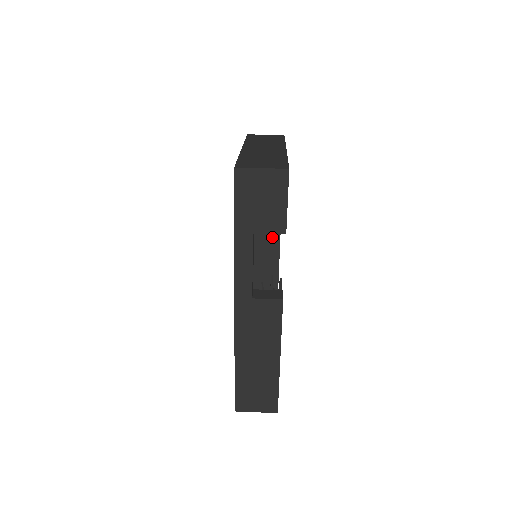
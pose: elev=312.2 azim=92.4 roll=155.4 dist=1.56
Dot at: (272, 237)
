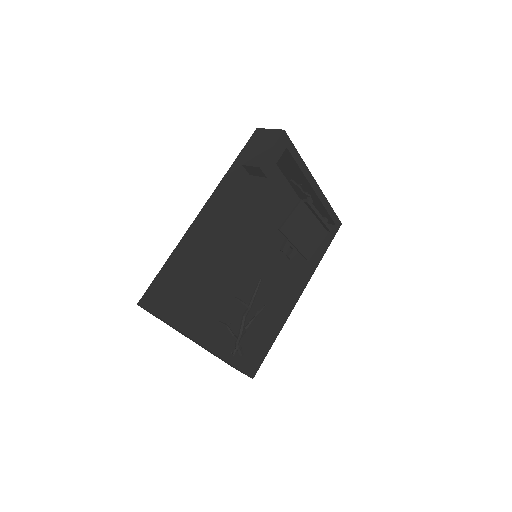
Dot at: (290, 292)
